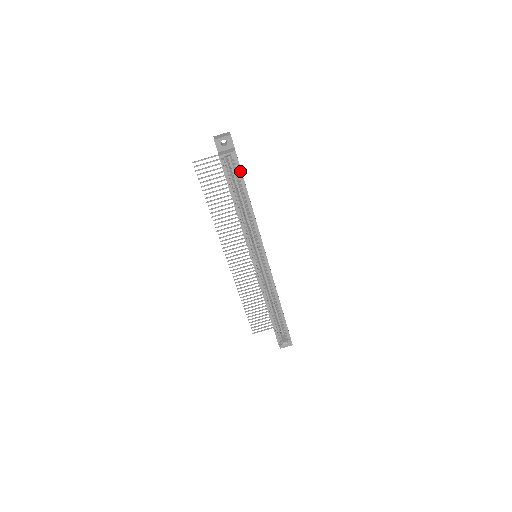
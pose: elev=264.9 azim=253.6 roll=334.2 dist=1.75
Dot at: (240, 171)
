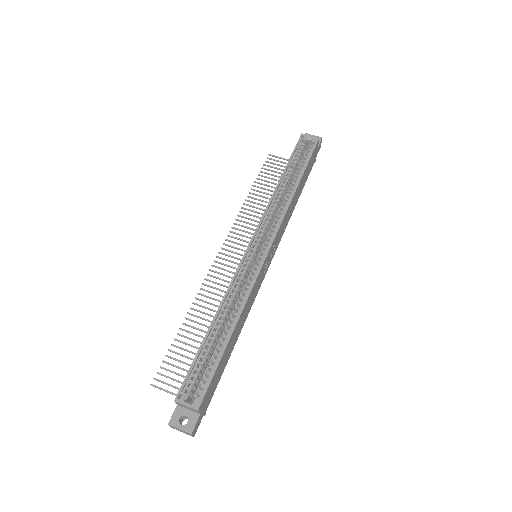
Dot at: (311, 154)
